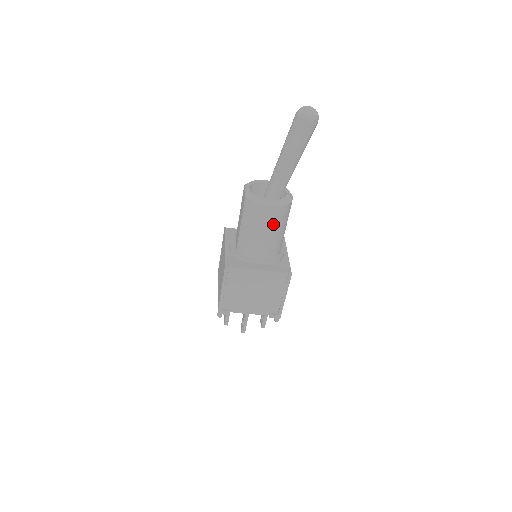
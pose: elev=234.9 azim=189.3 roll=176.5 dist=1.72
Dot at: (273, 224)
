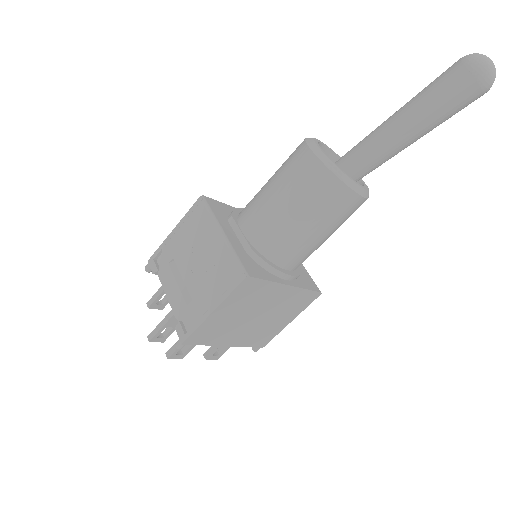
Dot at: (297, 188)
